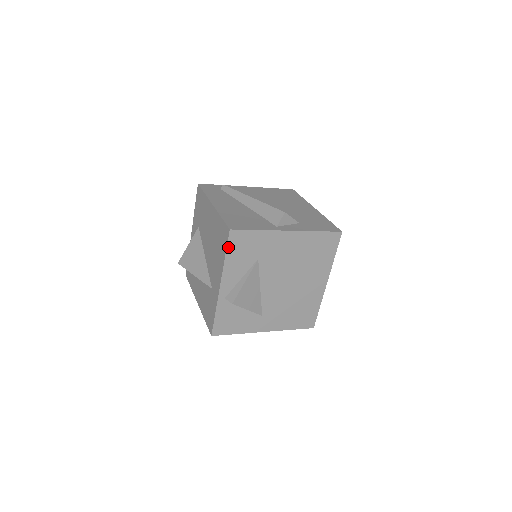
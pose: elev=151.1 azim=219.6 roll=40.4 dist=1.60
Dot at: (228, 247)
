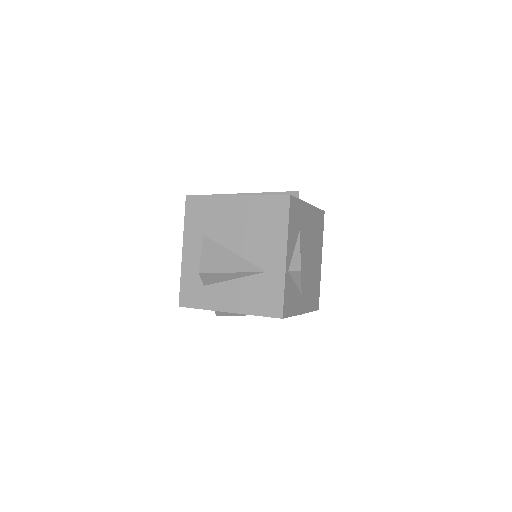
Dot at: (289, 213)
